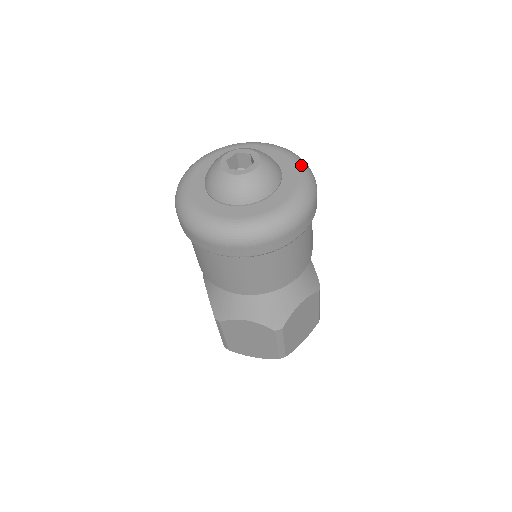
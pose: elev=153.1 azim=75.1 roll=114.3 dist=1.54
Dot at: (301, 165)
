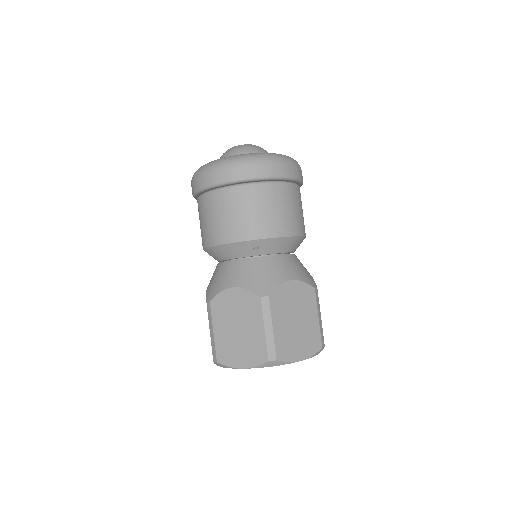
Dot at: occluded
